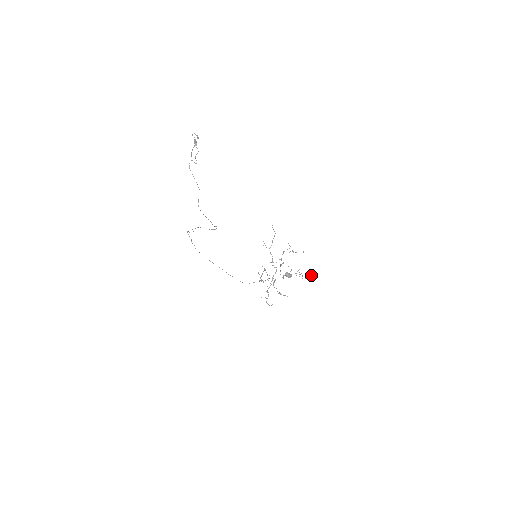
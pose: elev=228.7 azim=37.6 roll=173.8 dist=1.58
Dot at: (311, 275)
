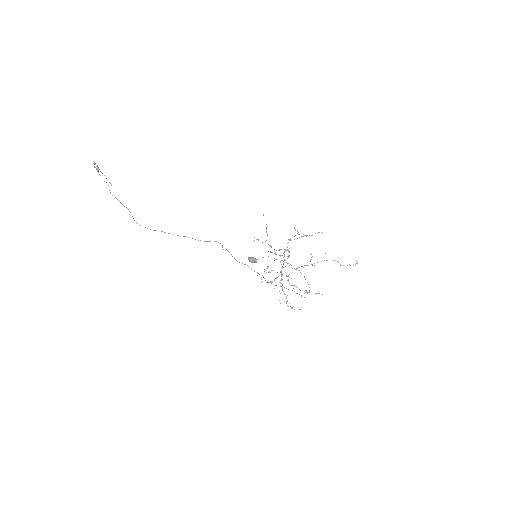
Dot at: occluded
